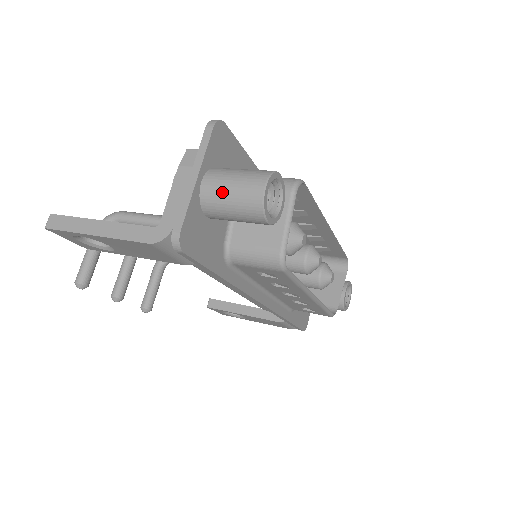
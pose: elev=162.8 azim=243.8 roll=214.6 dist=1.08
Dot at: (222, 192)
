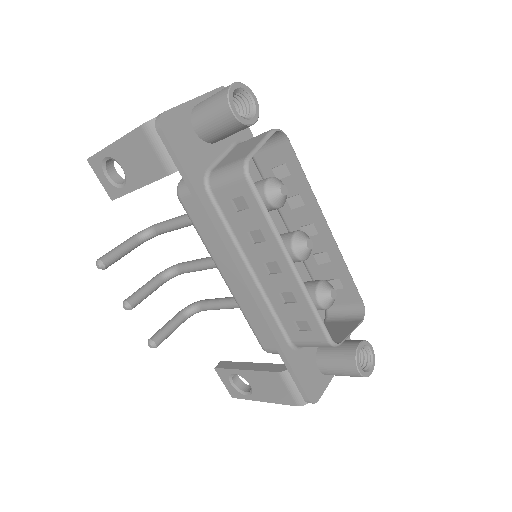
Dot at: (206, 100)
